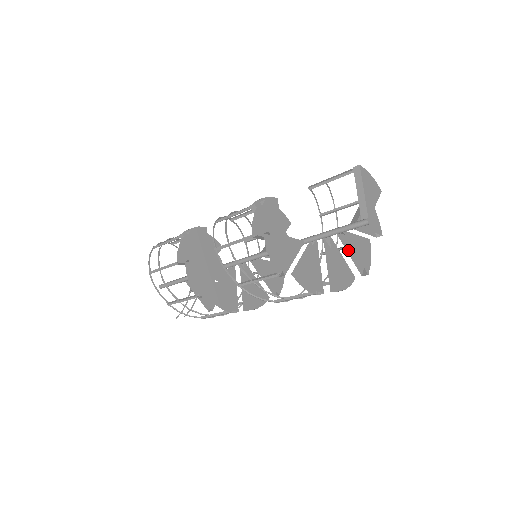
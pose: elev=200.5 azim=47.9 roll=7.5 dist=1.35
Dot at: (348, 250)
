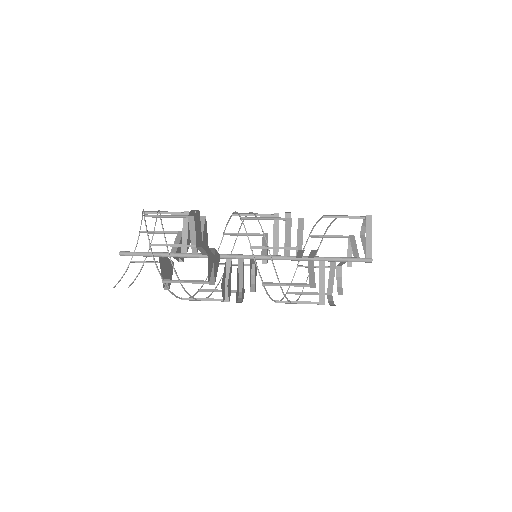
Dot at: occluded
